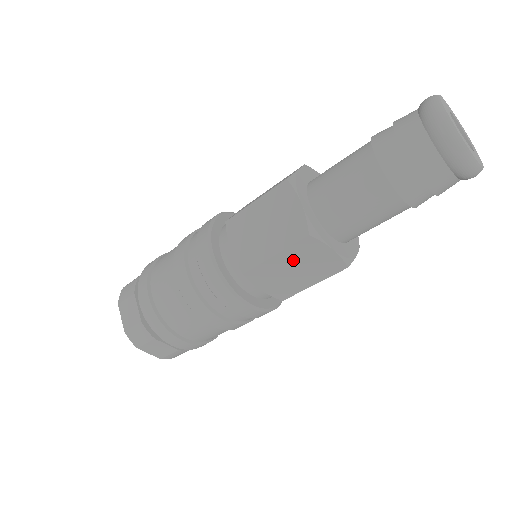
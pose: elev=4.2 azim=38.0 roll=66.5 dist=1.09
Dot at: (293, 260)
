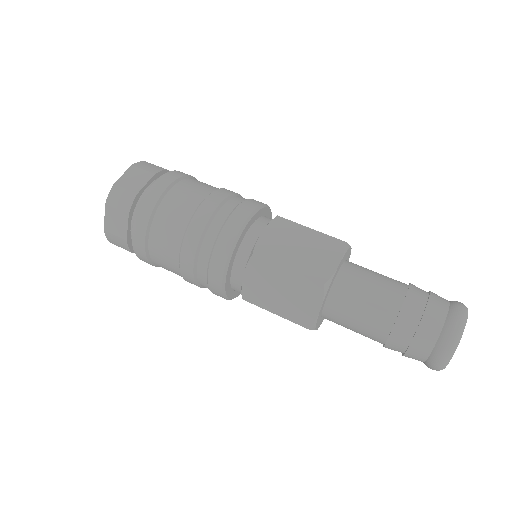
Dot at: (292, 285)
